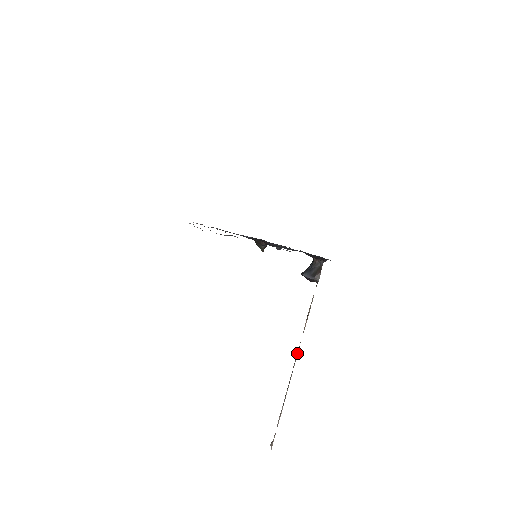
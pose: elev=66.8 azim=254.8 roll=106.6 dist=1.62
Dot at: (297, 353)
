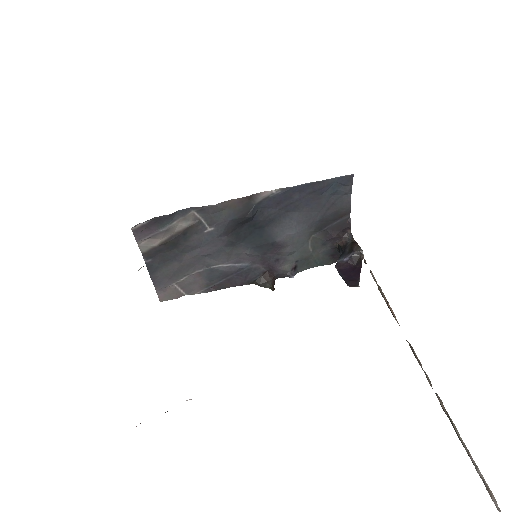
Dot at: (415, 357)
